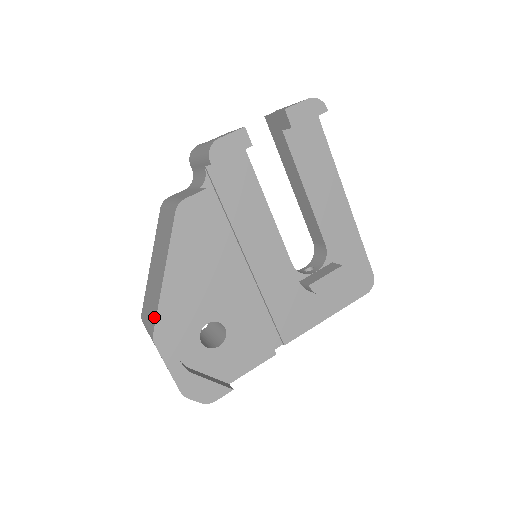
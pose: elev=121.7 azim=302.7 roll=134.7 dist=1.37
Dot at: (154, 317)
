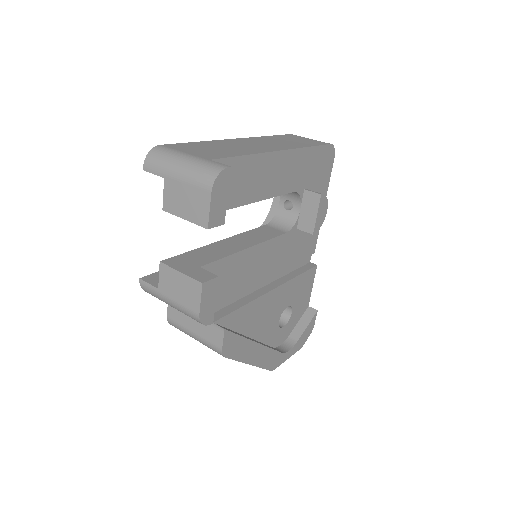
Dot at: occluded
